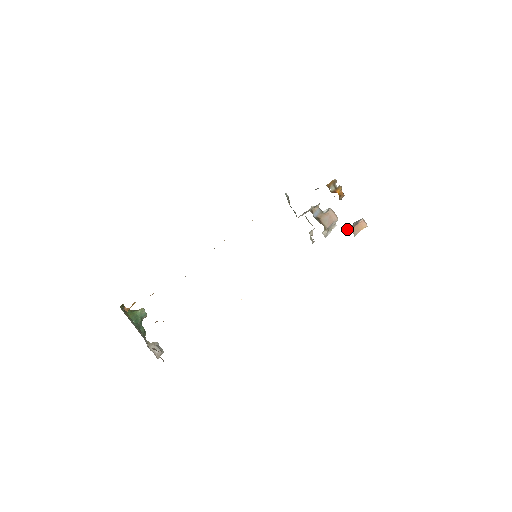
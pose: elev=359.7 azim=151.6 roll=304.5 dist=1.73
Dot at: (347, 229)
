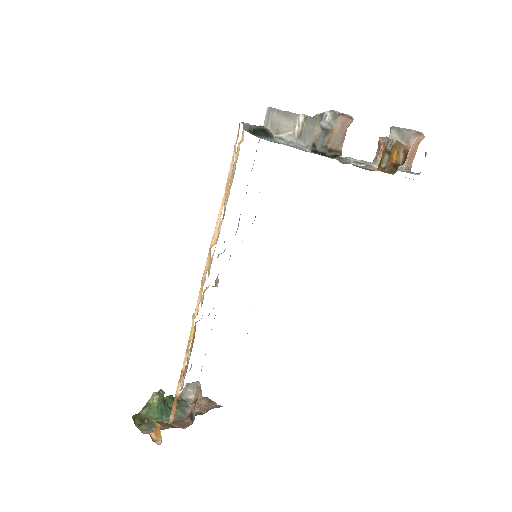
Dot at: occluded
